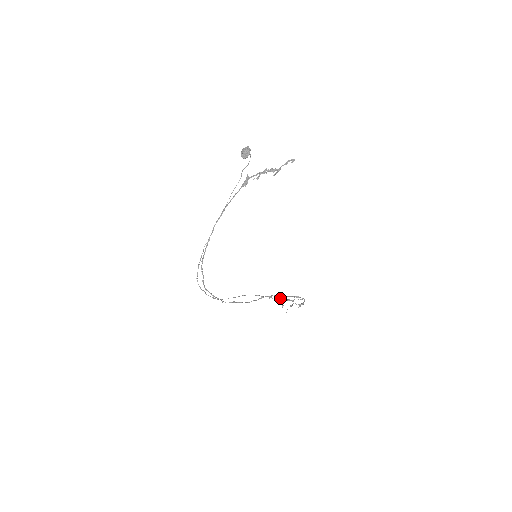
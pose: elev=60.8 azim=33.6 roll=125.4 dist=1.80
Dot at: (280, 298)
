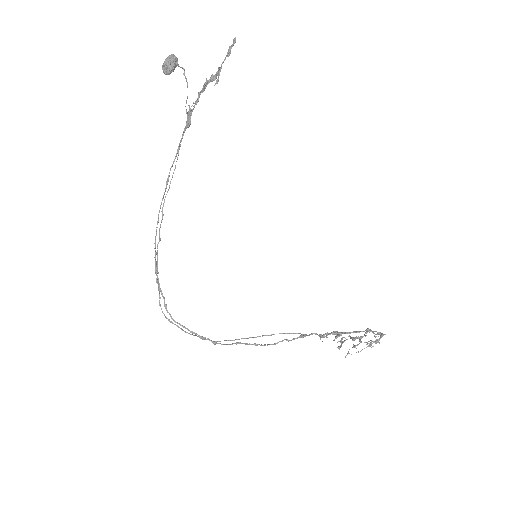
Dot at: (338, 336)
